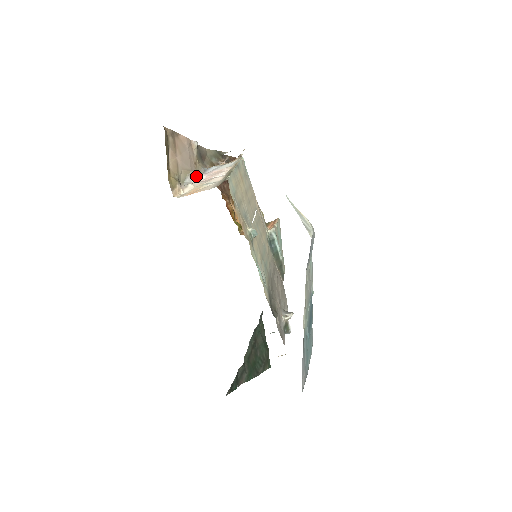
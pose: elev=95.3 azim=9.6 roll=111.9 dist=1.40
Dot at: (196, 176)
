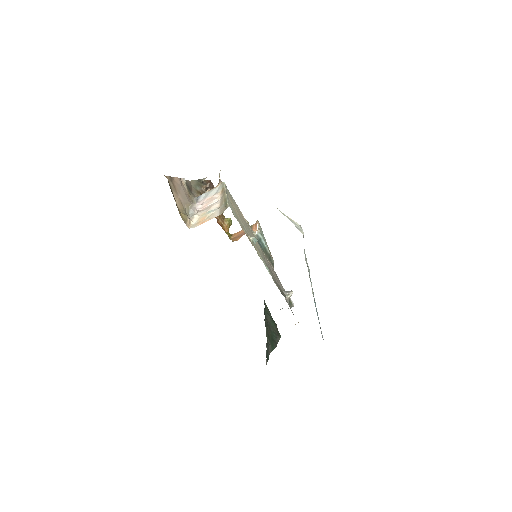
Dot at: (195, 207)
